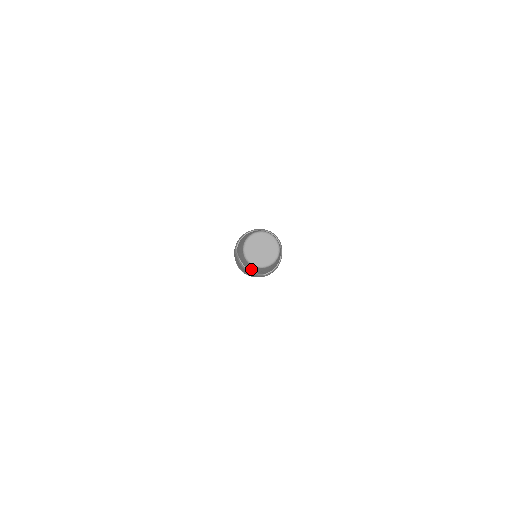
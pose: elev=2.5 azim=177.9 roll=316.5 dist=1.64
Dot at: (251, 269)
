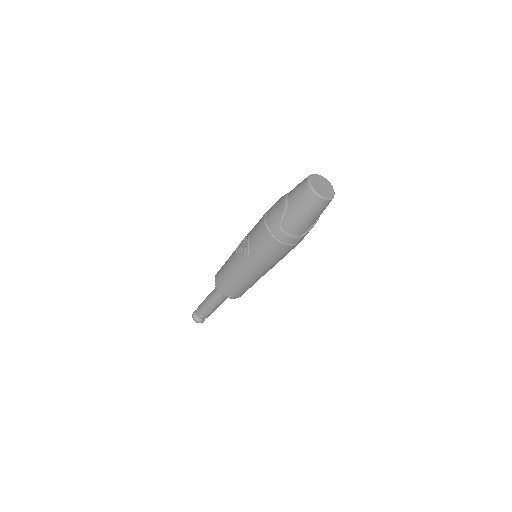
Dot at: (294, 197)
